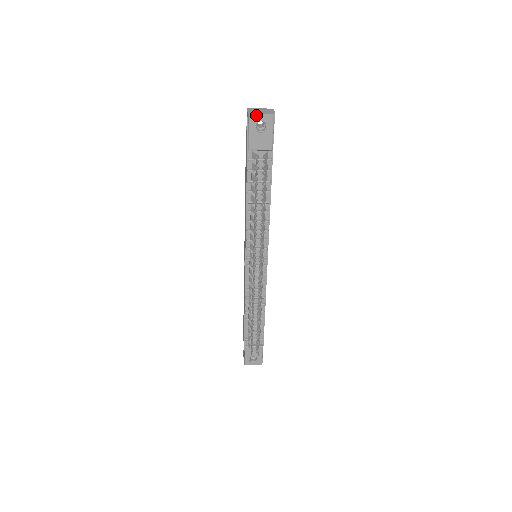
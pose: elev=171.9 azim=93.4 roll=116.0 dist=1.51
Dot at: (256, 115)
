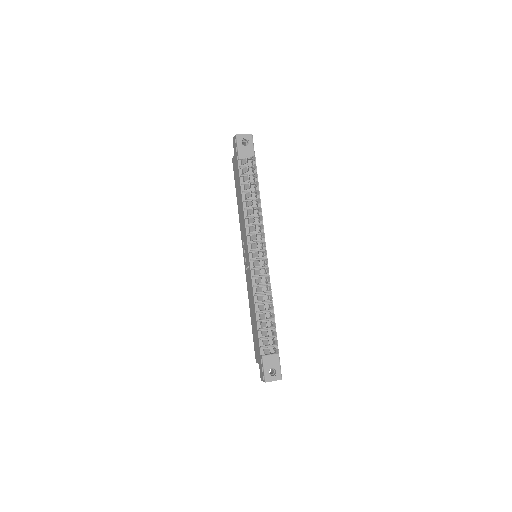
Dot at: (241, 135)
